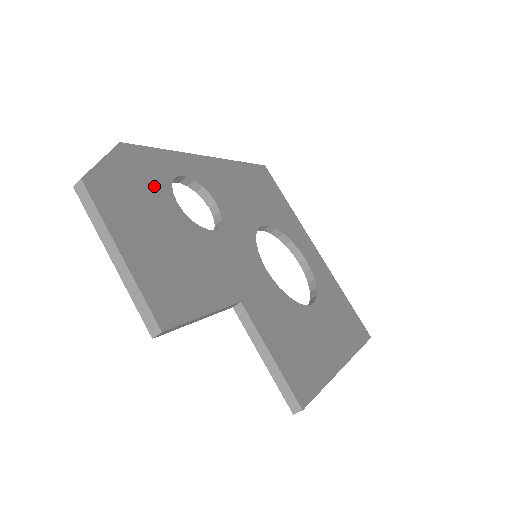
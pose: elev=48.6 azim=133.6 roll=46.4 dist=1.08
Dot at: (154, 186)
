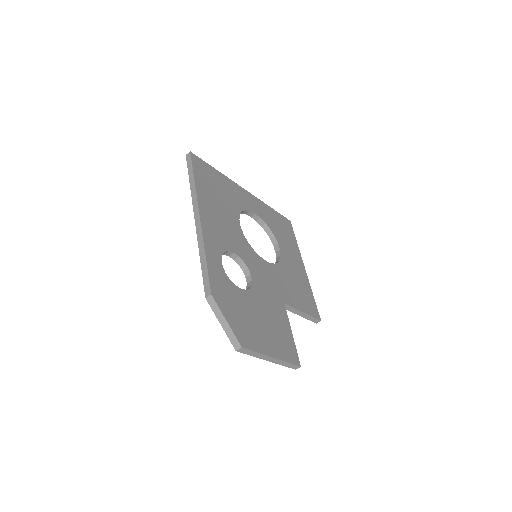
Dot at: (234, 296)
